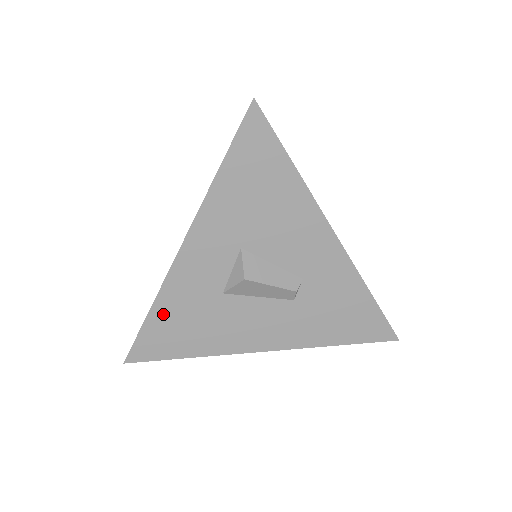
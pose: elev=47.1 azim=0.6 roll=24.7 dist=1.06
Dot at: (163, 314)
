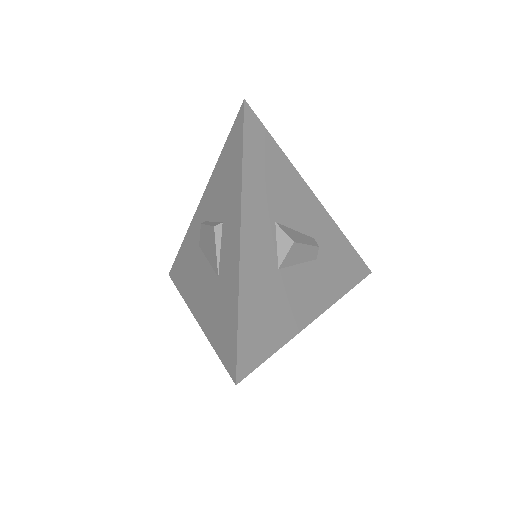
Dot at: (248, 308)
